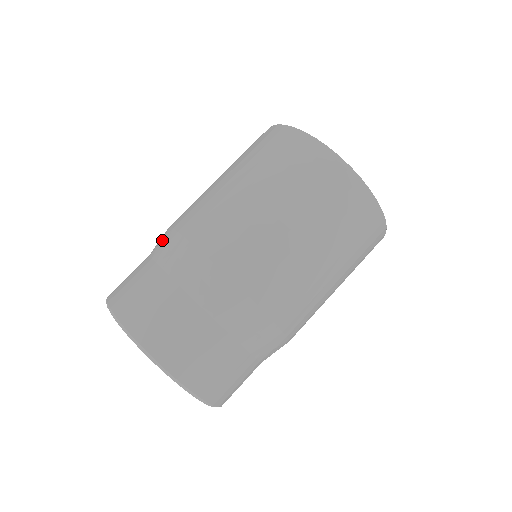
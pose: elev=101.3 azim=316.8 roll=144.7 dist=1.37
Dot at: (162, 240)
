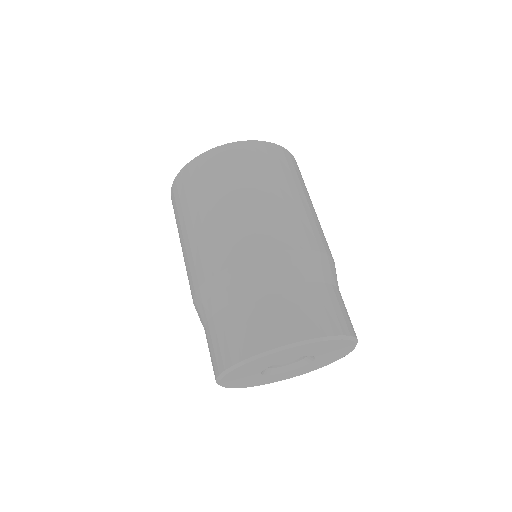
Dot at: occluded
